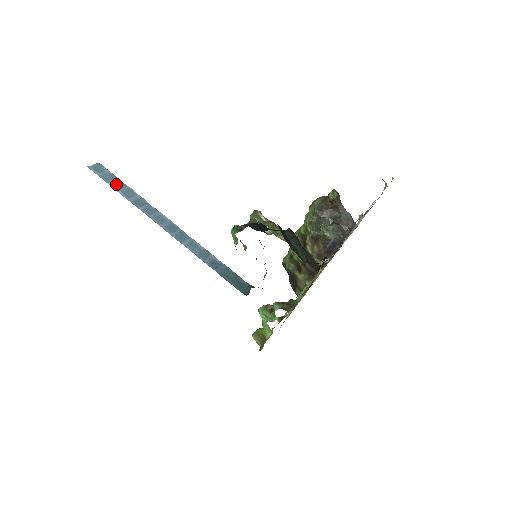
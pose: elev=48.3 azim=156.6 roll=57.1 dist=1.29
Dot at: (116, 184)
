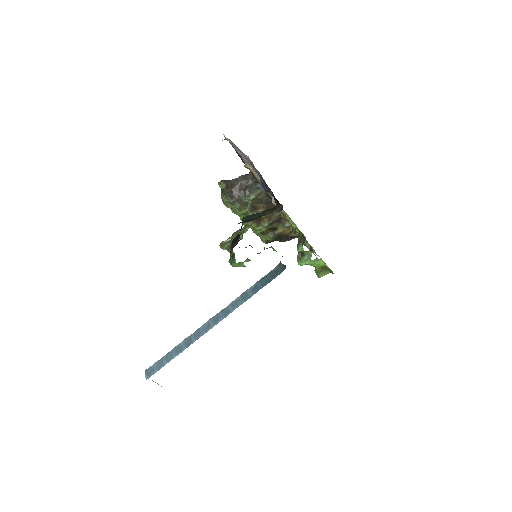
Dot at: (167, 359)
